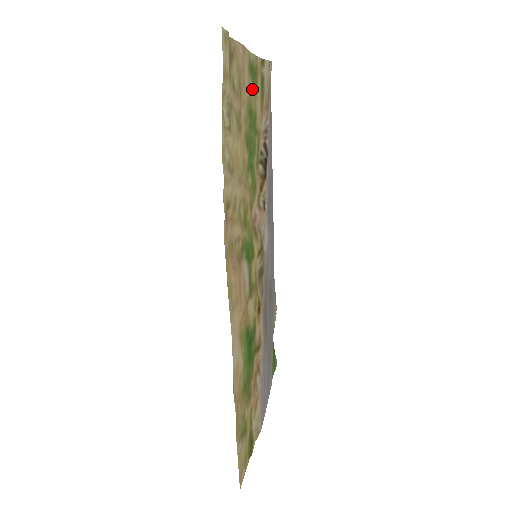
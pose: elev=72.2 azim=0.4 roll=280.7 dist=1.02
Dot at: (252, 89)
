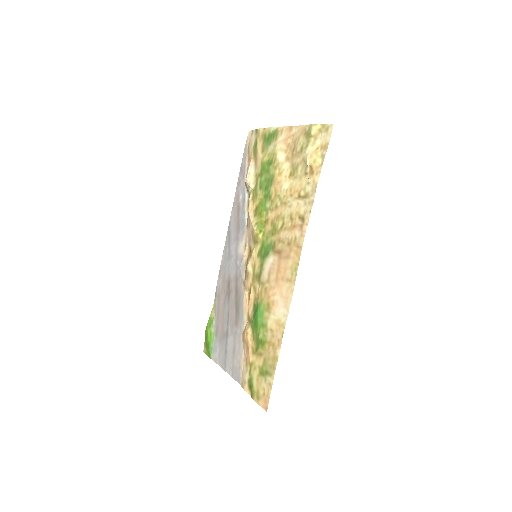
Dot at: (269, 149)
